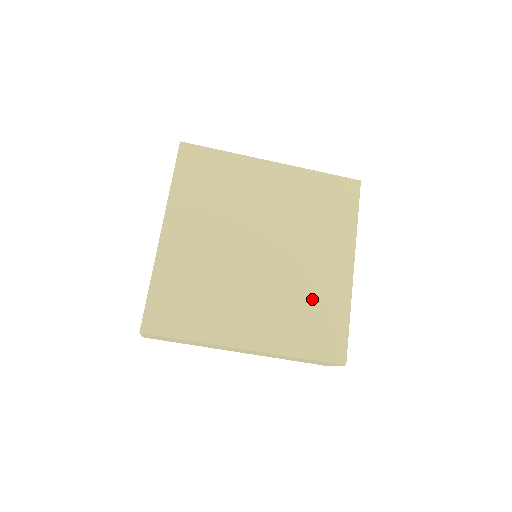
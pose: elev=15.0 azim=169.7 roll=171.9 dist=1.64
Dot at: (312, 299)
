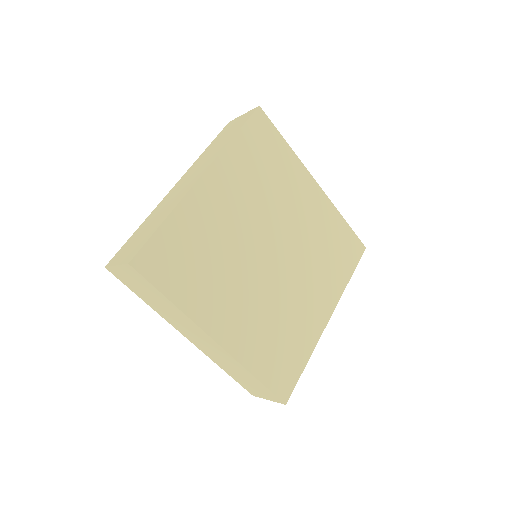
Dot at: (323, 238)
